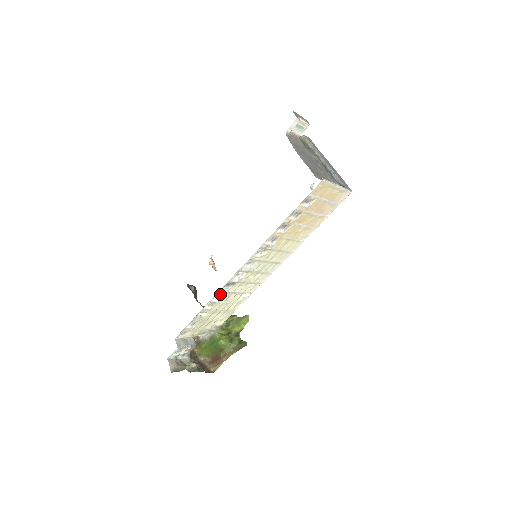
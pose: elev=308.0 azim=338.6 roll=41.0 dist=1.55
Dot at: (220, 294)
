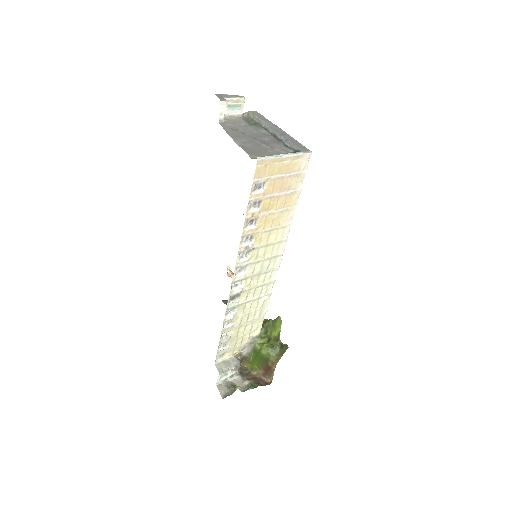
Dot at: (231, 309)
